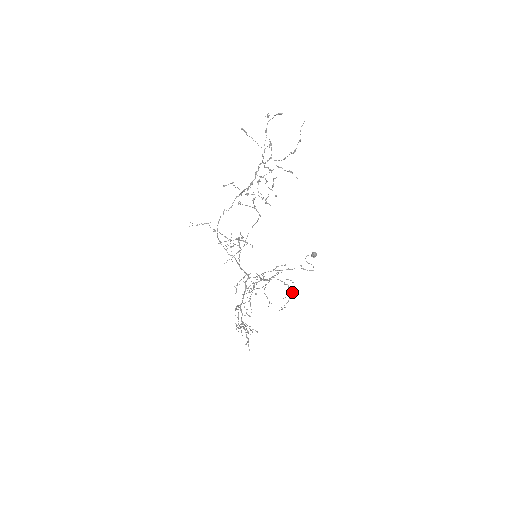
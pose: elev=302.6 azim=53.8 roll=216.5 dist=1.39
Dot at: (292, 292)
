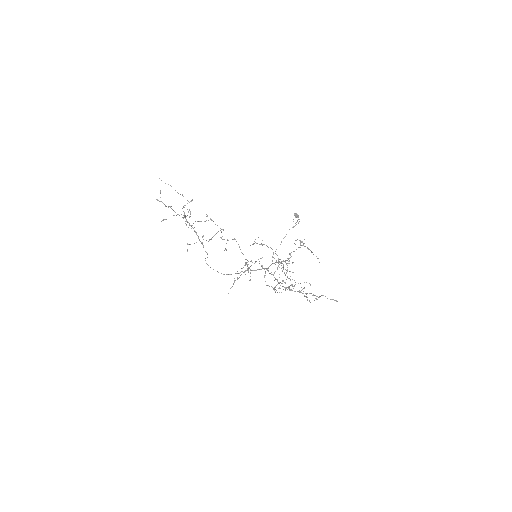
Dot at: occluded
